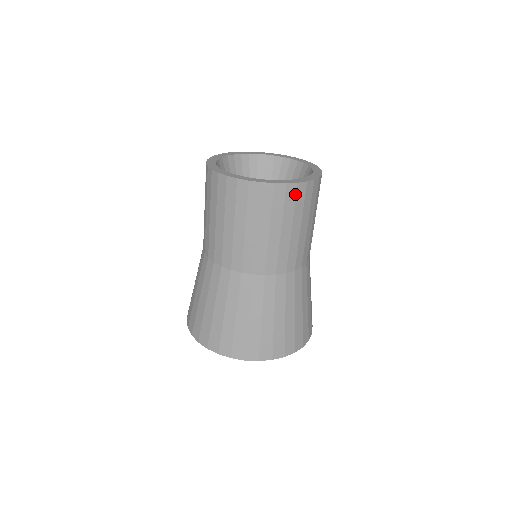
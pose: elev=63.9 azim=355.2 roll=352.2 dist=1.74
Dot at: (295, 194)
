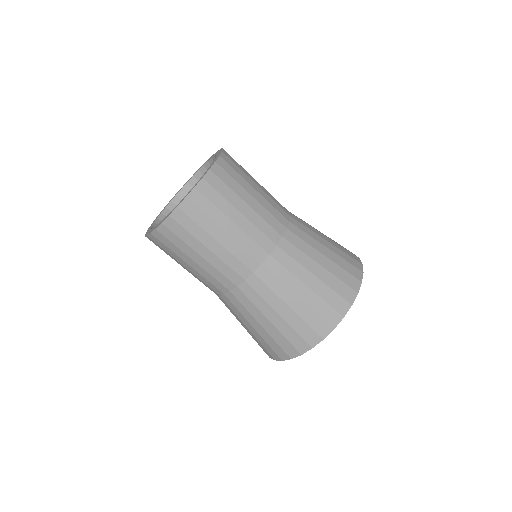
Dot at: (178, 224)
